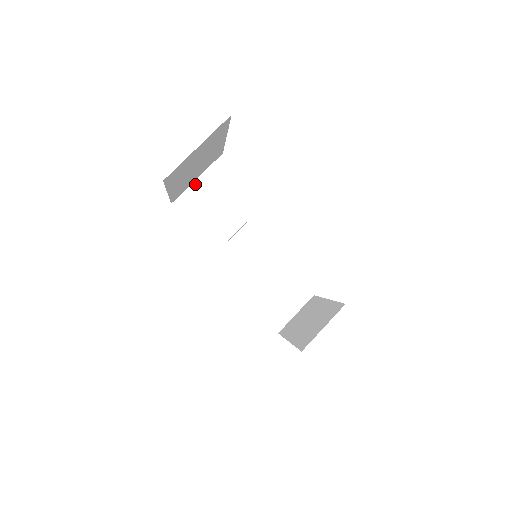
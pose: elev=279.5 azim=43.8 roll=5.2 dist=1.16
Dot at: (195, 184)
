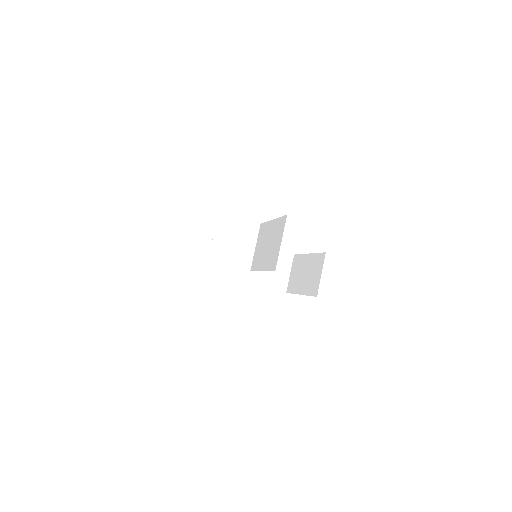
Dot at: (214, 241)
